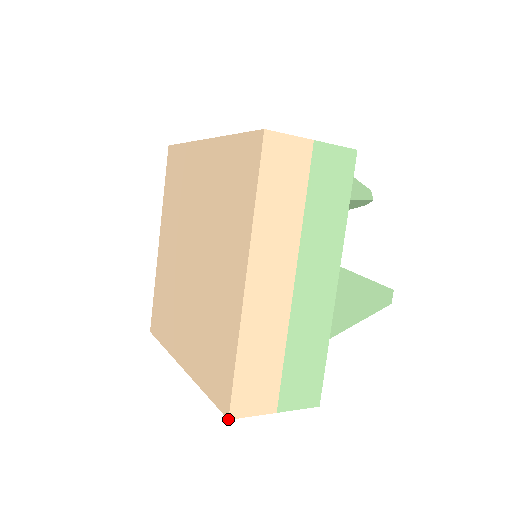
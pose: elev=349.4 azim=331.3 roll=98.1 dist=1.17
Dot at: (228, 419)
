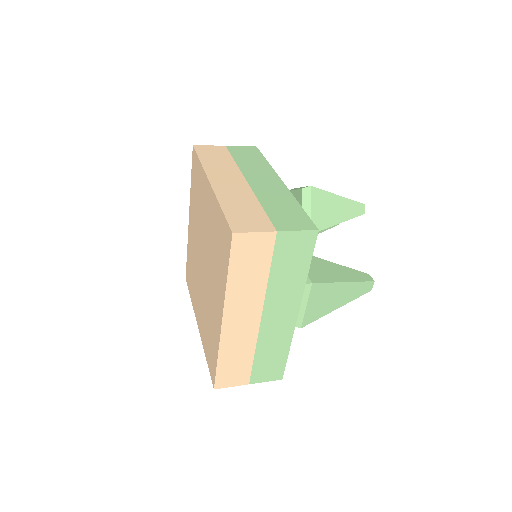
Dot at: occluded
